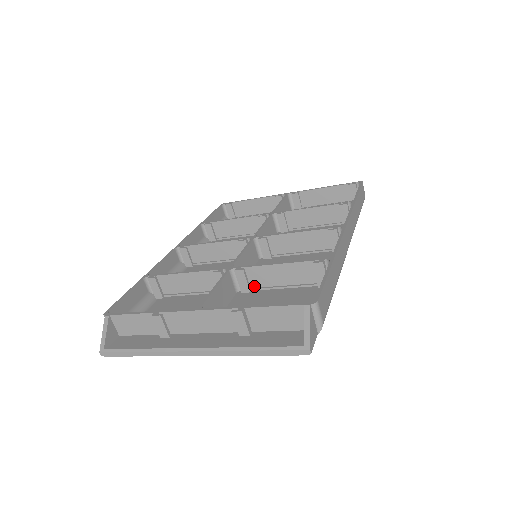
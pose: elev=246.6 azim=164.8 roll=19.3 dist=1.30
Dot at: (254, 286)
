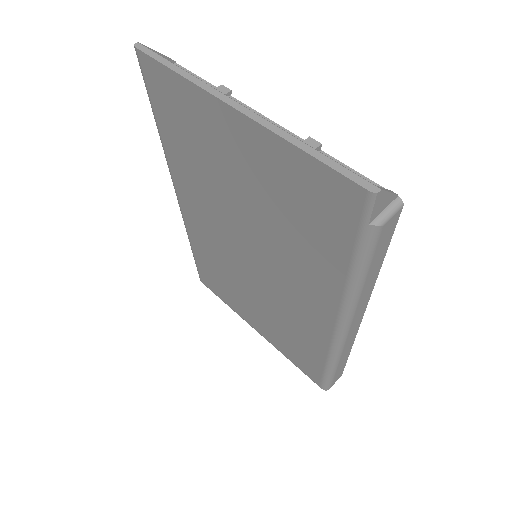
Dot at: occluded
